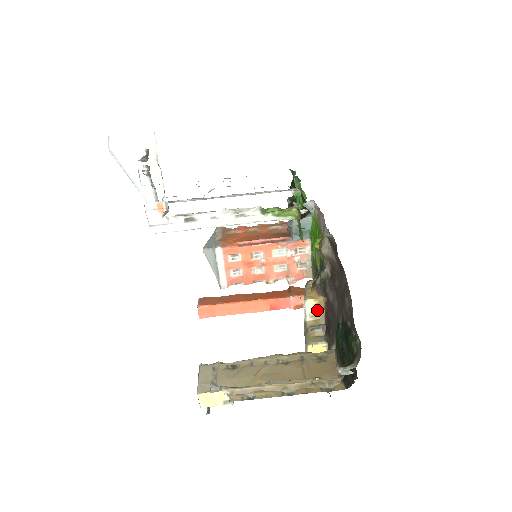
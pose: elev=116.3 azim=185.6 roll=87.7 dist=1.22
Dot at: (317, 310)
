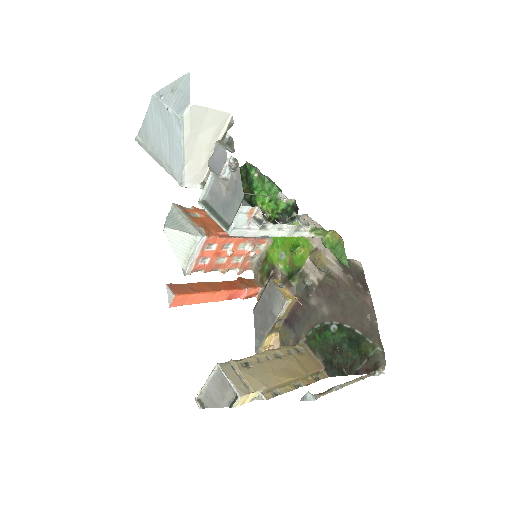
Dot at: (288, 308)
